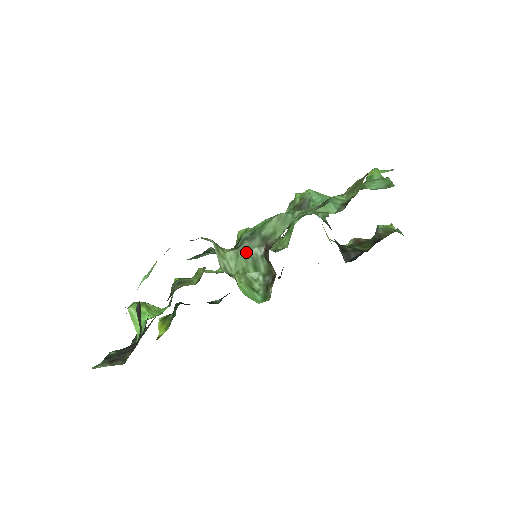
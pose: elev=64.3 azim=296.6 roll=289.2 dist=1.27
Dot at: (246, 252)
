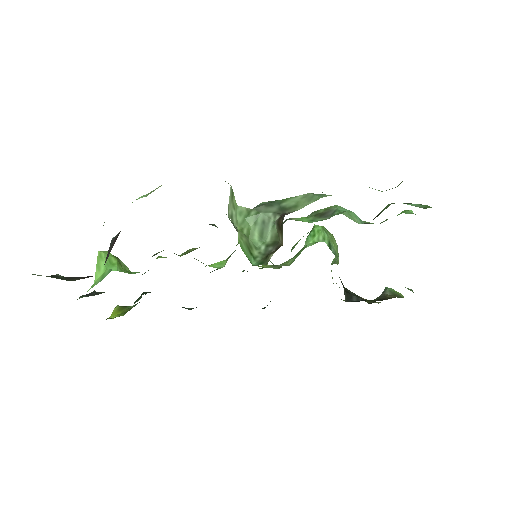
Dot at: (259, 213)
